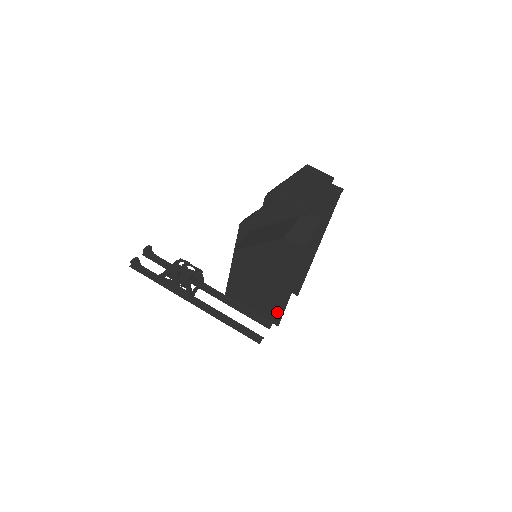
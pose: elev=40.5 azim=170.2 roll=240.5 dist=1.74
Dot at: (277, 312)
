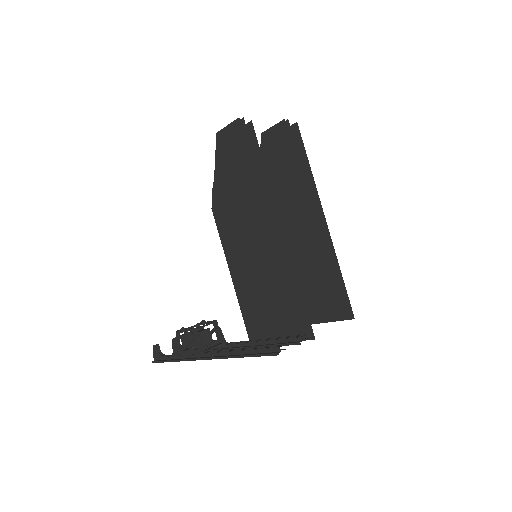
Dot at: (299, 309)
